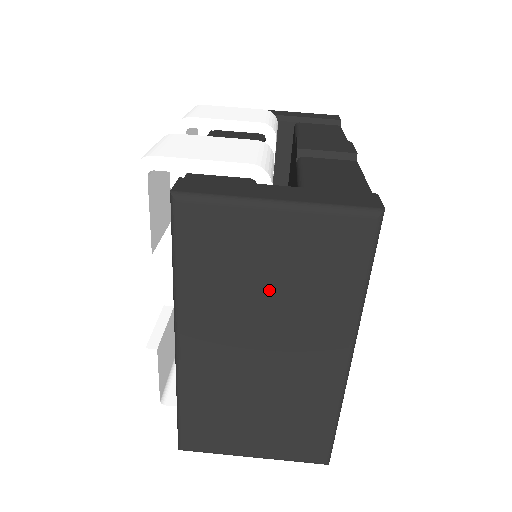
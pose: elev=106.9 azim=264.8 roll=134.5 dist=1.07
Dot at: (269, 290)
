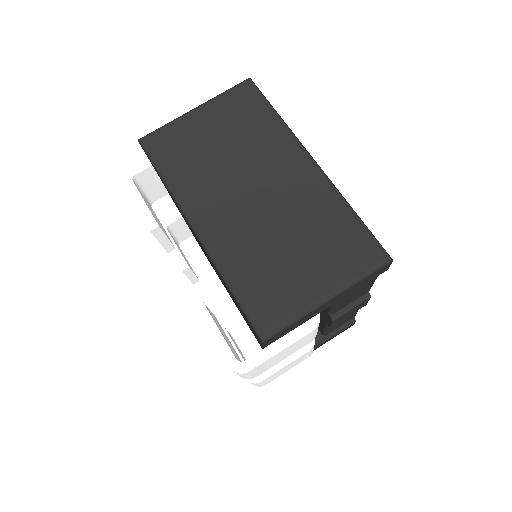
Dot at: (225, 150)
